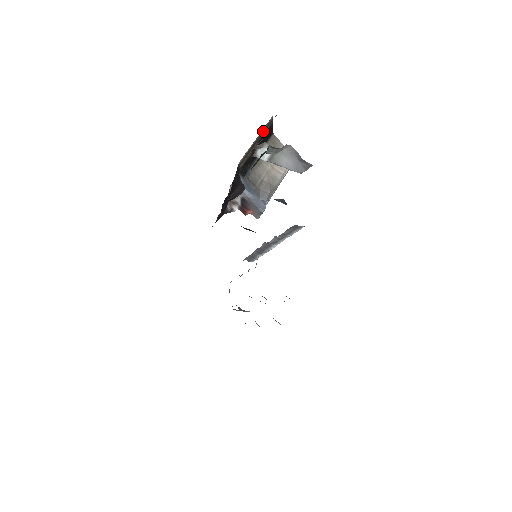
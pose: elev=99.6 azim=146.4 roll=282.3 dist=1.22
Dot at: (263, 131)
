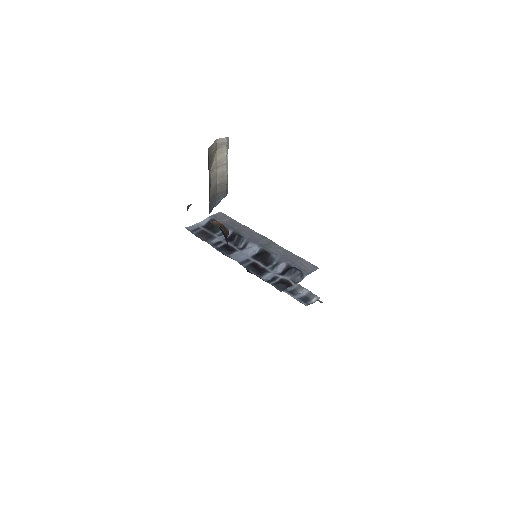
Dot at: occluded
